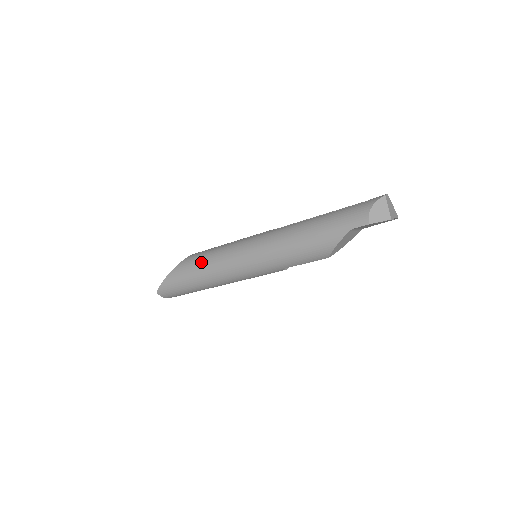
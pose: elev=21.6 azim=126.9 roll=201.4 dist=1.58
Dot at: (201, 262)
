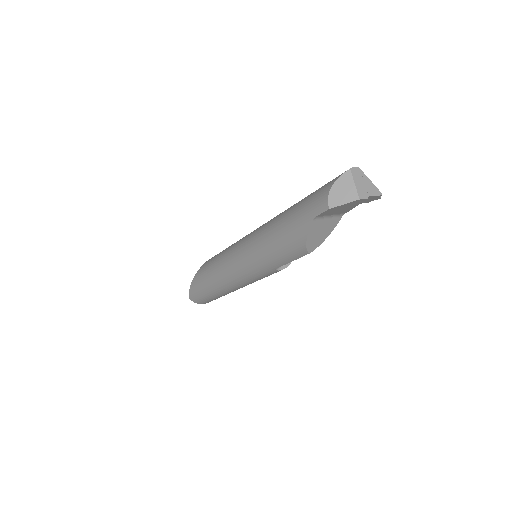
Dot at: (211, 266)
